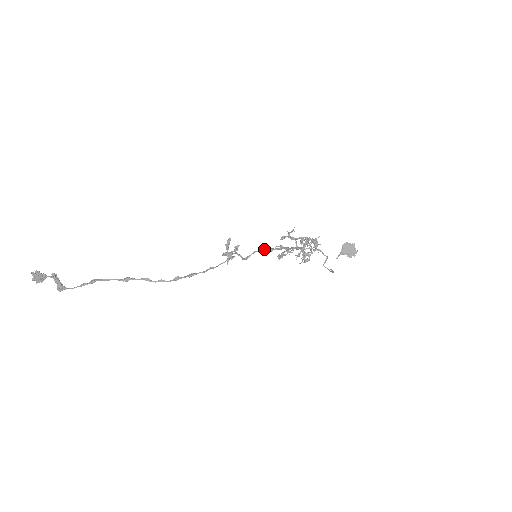
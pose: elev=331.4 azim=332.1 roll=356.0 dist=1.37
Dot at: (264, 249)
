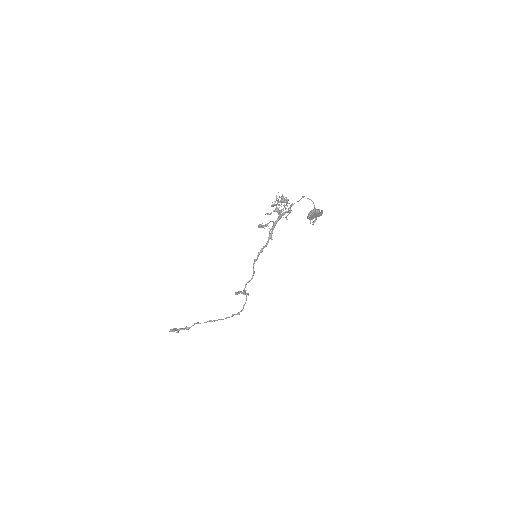
Dot at: (257, 257)
